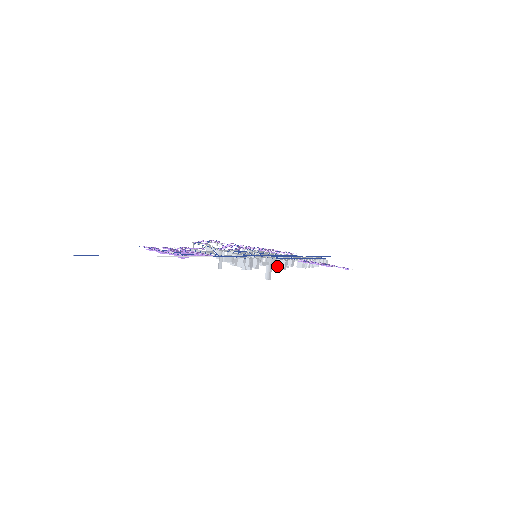
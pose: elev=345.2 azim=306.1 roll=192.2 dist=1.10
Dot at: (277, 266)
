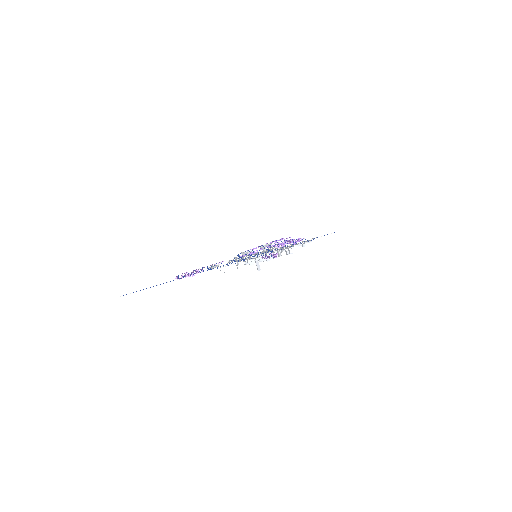
Dot at: occluded
